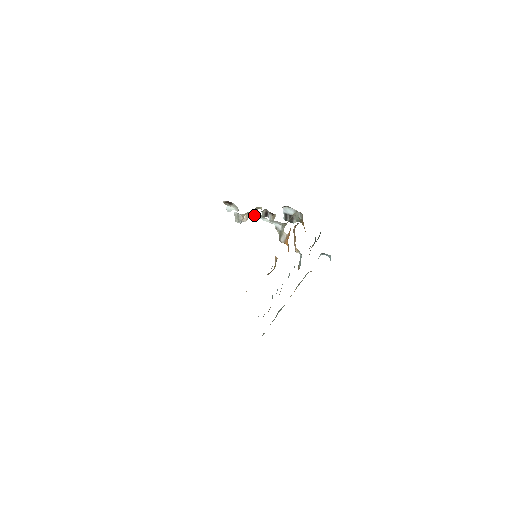
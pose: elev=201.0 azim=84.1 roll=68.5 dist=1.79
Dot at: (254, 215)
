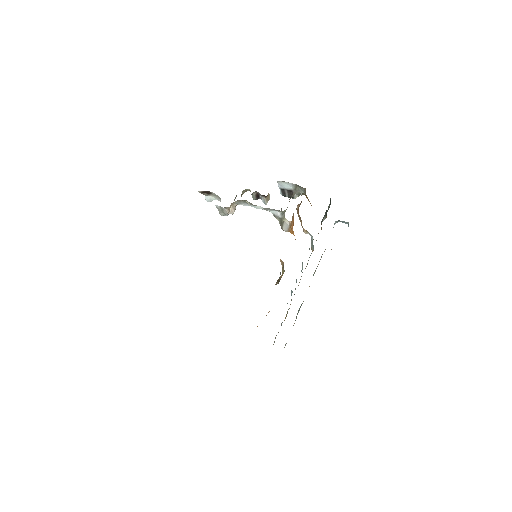
Dot at: (242, 203)
